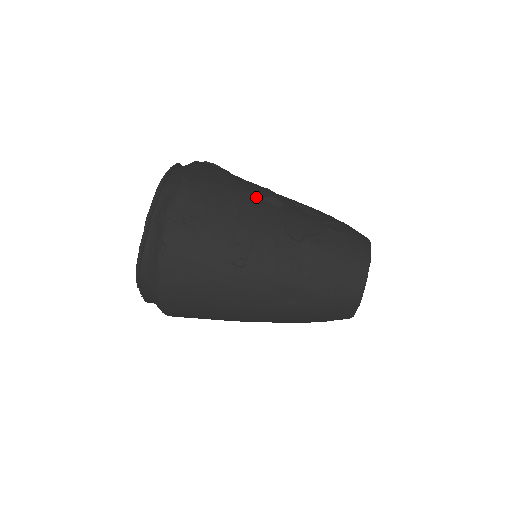
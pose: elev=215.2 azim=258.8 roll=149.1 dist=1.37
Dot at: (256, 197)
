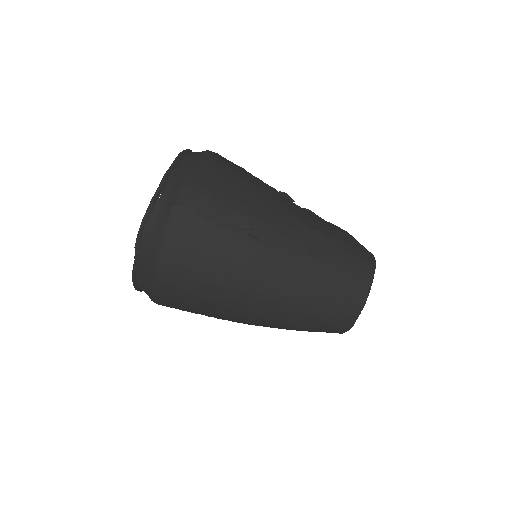
Dot at: (271, 188)
